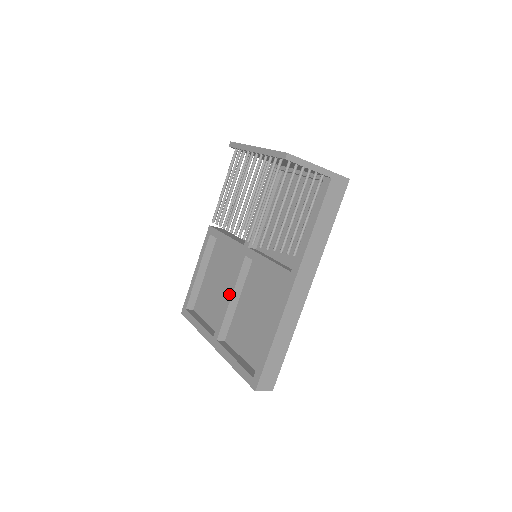
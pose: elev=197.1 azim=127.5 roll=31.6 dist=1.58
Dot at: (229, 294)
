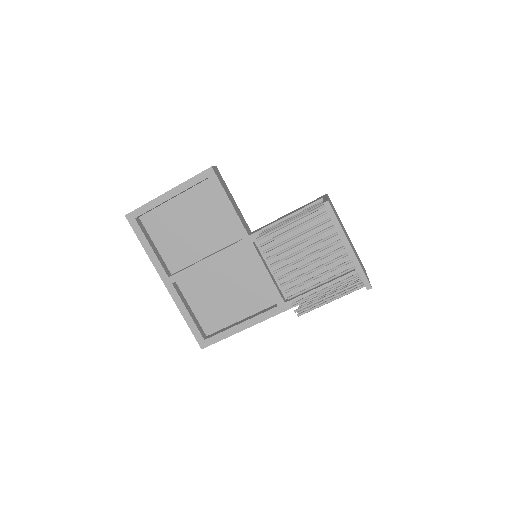
Dot at: (208, 260)
